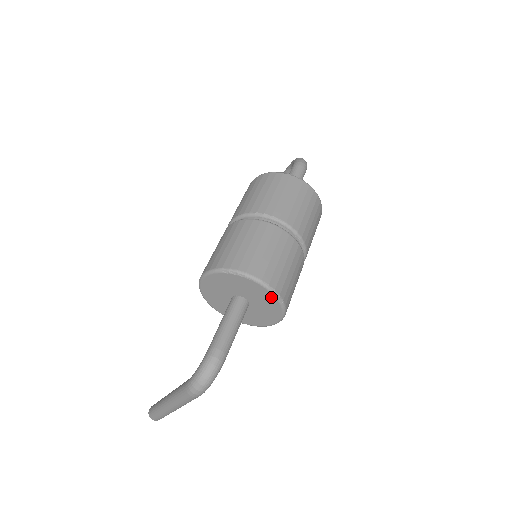
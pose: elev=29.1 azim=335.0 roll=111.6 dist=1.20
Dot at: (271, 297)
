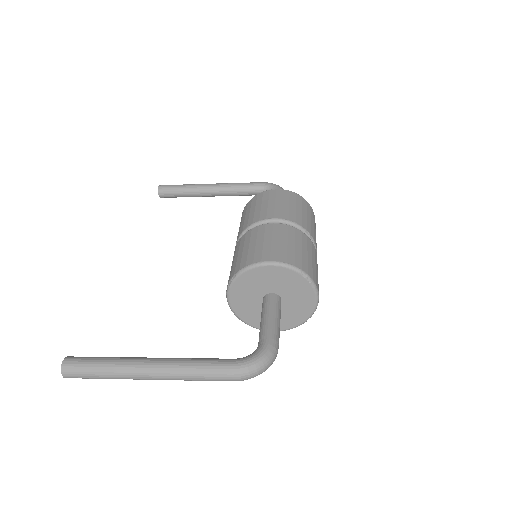
Dot at: (307, 313)
